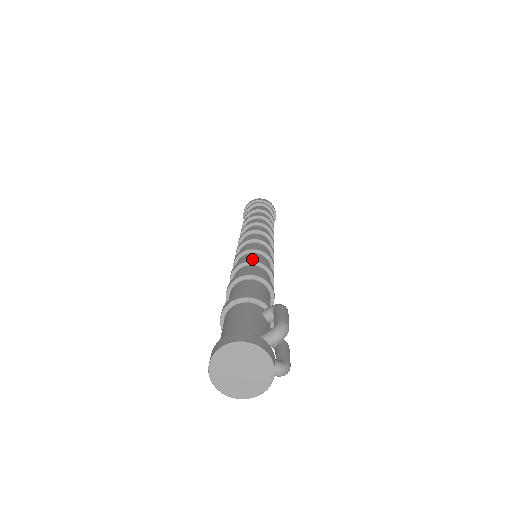
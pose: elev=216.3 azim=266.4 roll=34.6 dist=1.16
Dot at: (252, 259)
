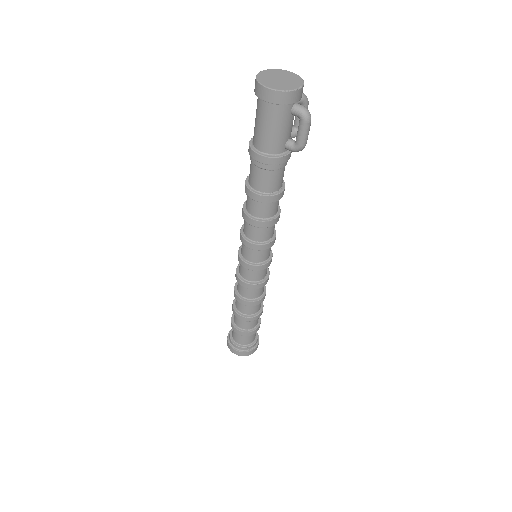
Dot at: occluded
